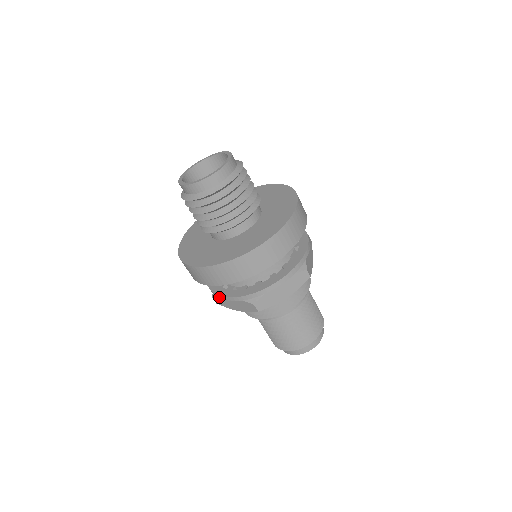
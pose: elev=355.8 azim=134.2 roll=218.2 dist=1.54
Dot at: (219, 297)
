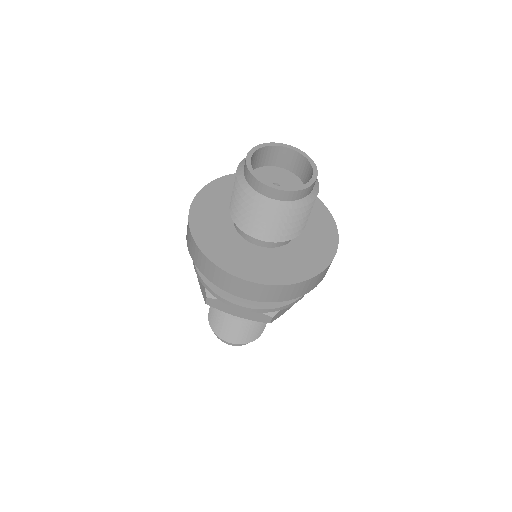
Dot at: occluded
